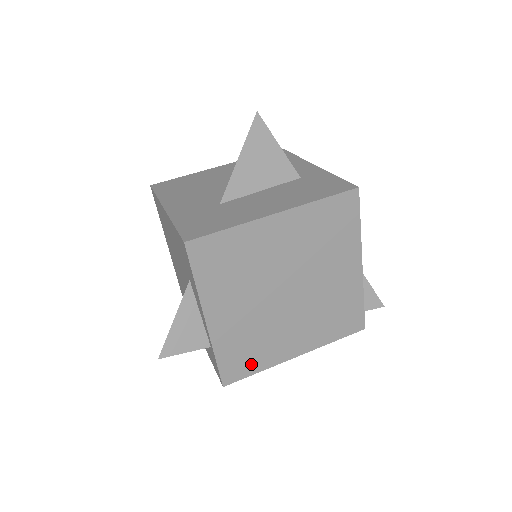
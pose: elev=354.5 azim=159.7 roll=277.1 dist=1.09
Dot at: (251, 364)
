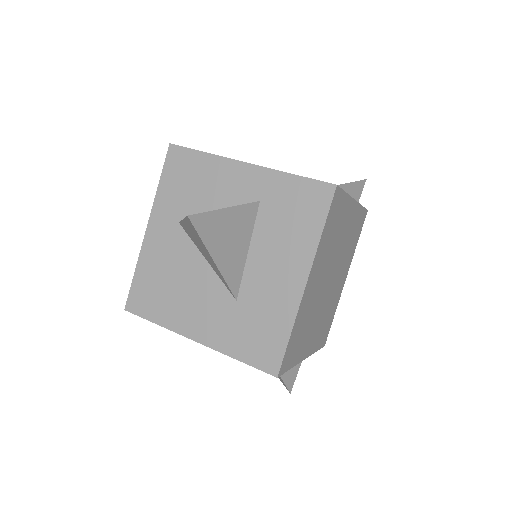
Dot at: (330, 321)
